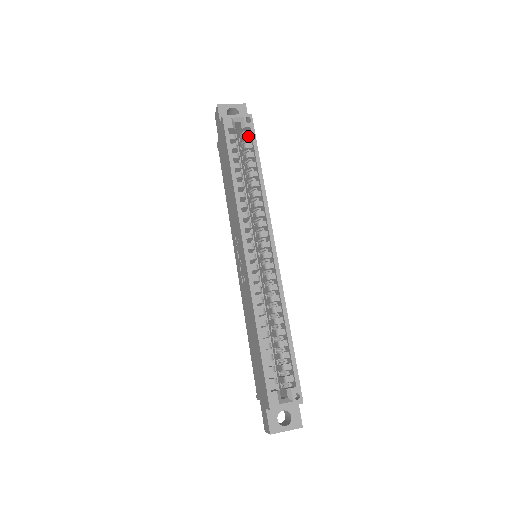
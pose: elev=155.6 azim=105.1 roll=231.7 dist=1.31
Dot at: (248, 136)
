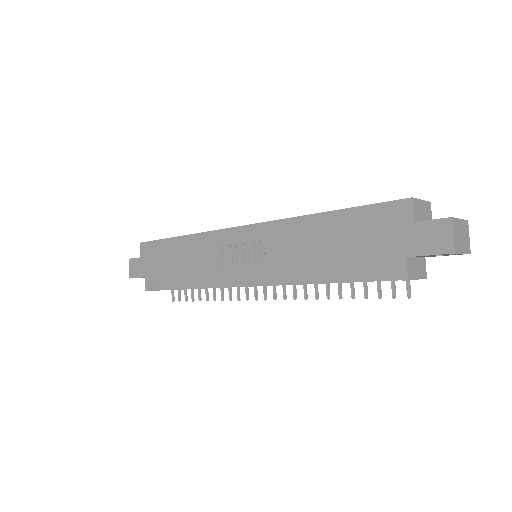
Dot at: occluded
